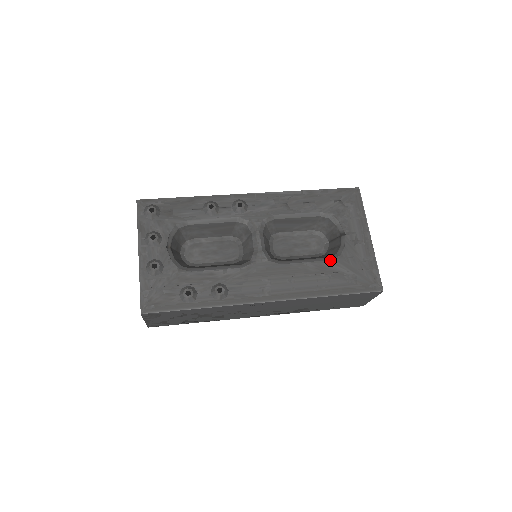
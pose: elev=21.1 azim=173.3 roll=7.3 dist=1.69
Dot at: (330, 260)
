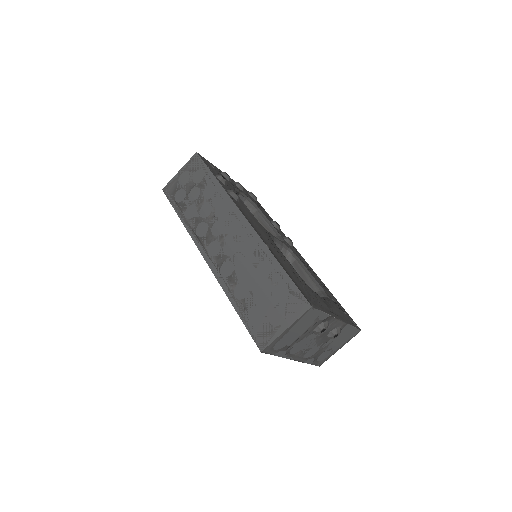
Dot at: occluded
